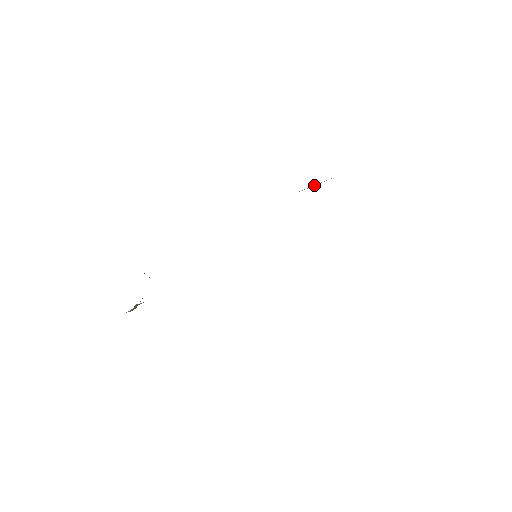
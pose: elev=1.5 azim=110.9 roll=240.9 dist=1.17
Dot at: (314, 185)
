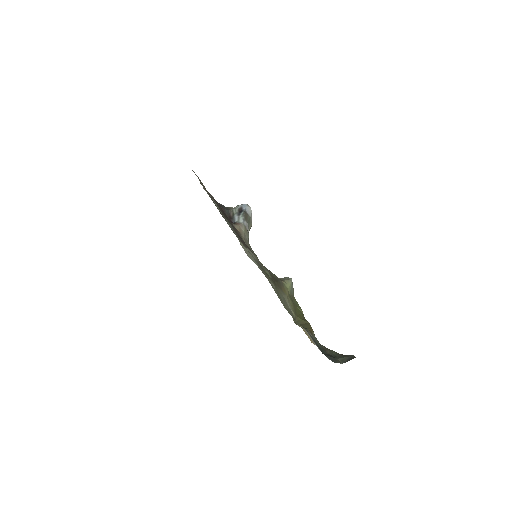
Dot at: occluded
